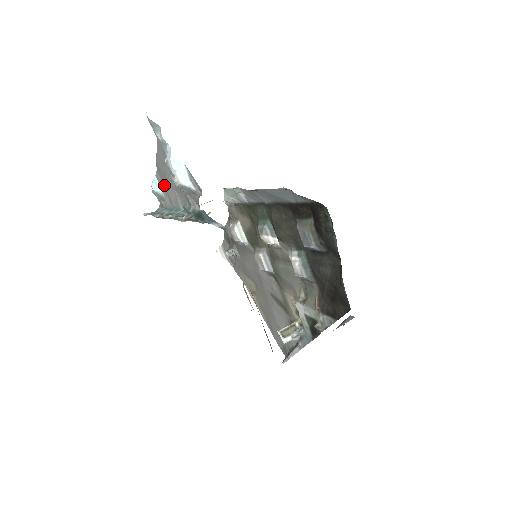
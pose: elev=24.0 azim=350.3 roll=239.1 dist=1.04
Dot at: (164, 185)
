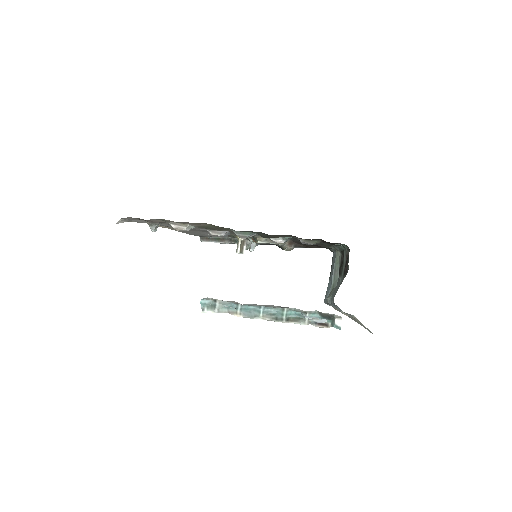
Dot at: occluded
